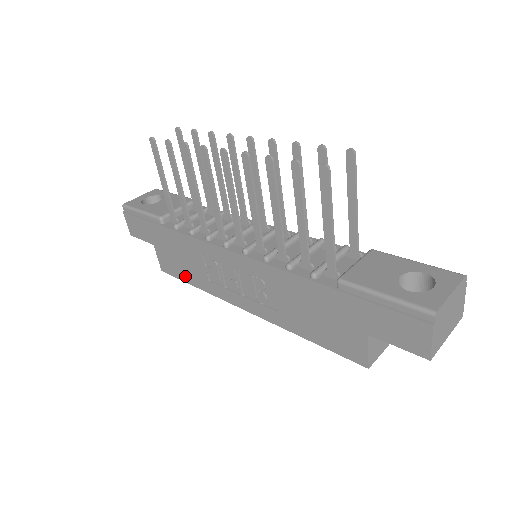
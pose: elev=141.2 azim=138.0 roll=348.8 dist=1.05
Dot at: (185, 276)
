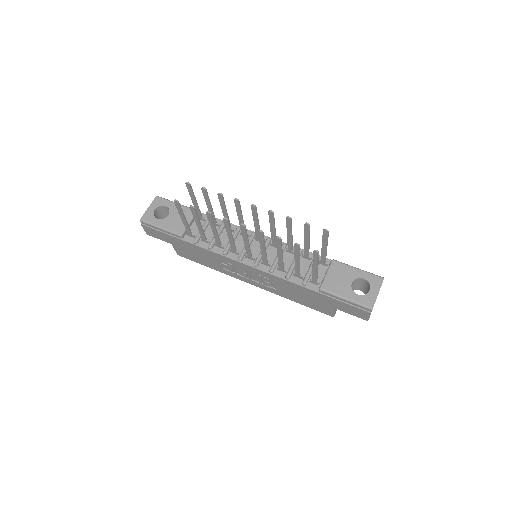
Dot at: (201, 262)
